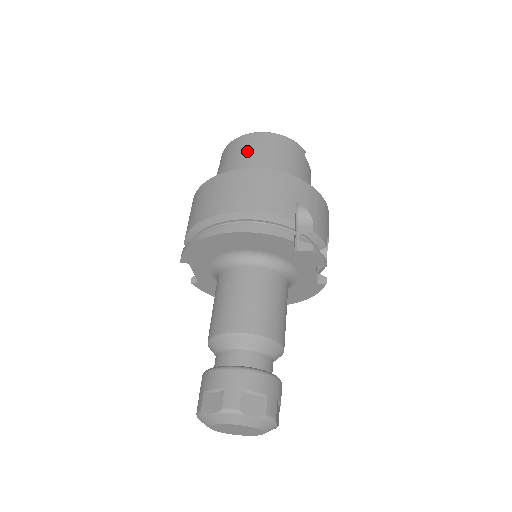
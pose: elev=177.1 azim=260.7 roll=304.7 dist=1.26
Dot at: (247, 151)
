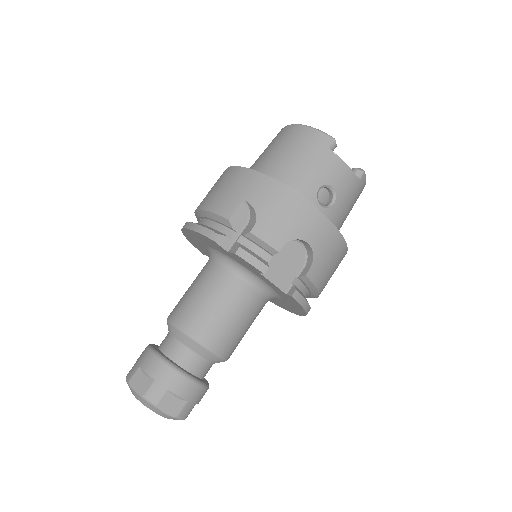
Dot at: occluded
